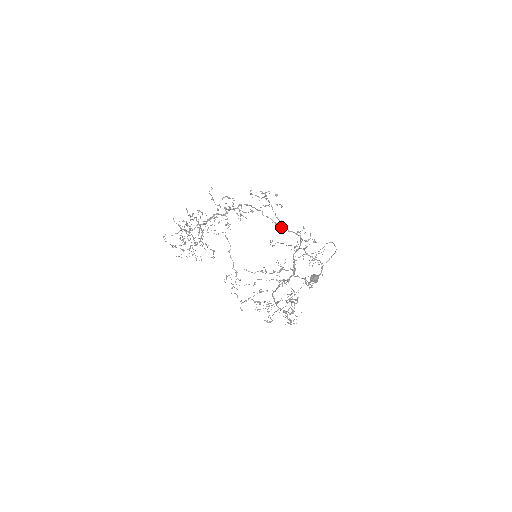
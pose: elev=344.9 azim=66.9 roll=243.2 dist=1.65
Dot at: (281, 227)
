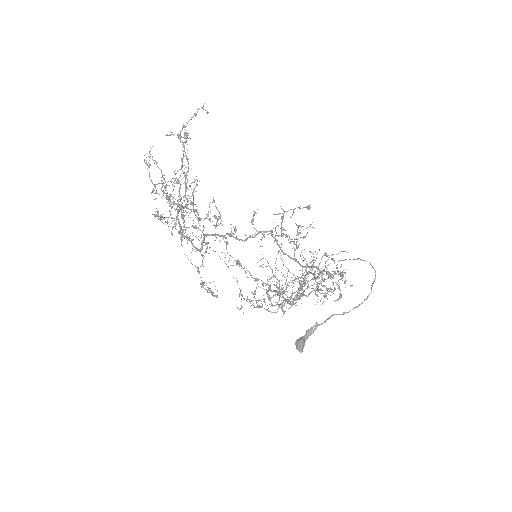
Dot at: (293, 259)
